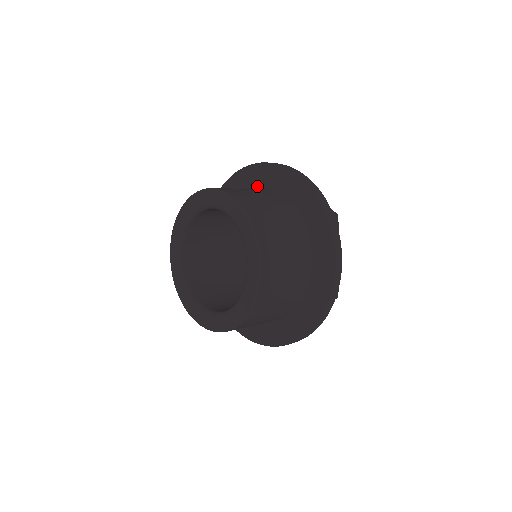
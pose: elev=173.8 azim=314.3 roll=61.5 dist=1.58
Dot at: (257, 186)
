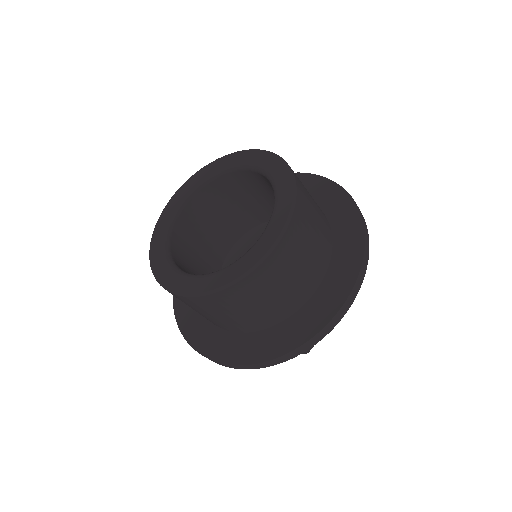
Dot at: occluded
